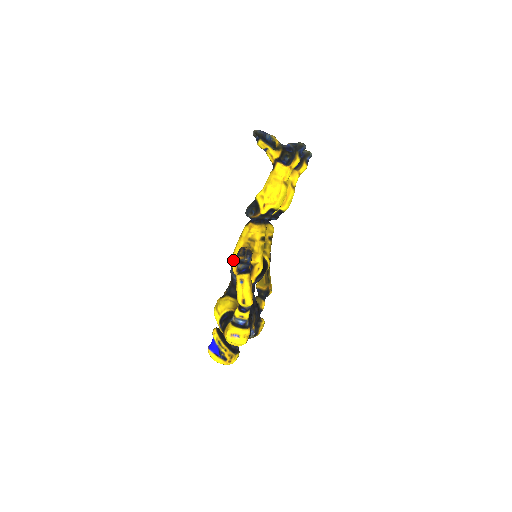
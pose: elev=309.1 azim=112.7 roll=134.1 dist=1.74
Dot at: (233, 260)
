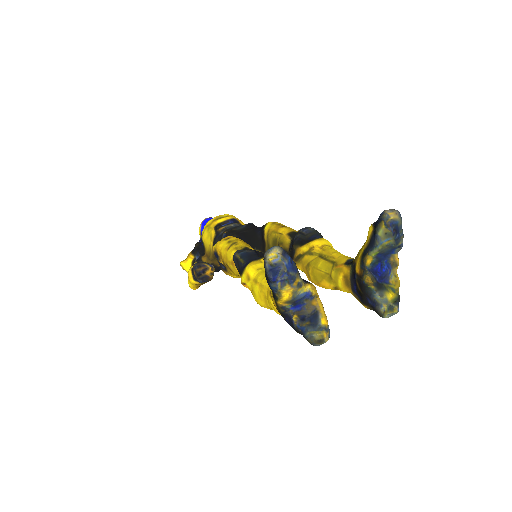
Dot at: (216, 243)
